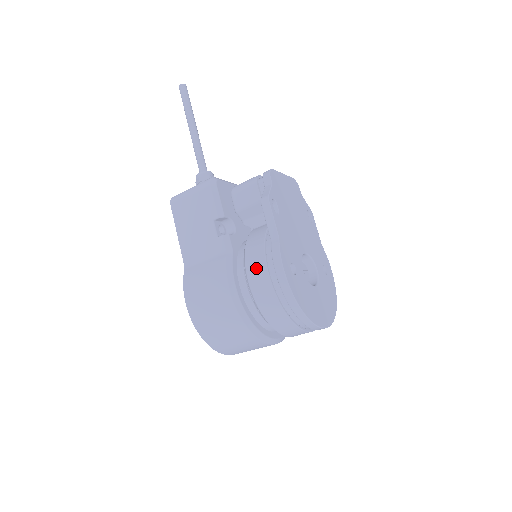
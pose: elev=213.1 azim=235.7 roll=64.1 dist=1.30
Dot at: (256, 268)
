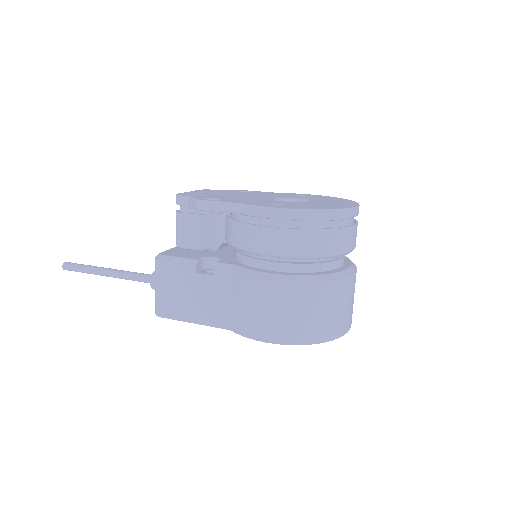
Dot at: (261, 240)
